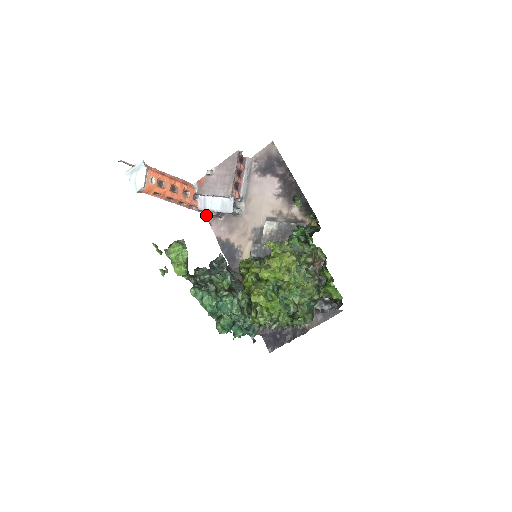
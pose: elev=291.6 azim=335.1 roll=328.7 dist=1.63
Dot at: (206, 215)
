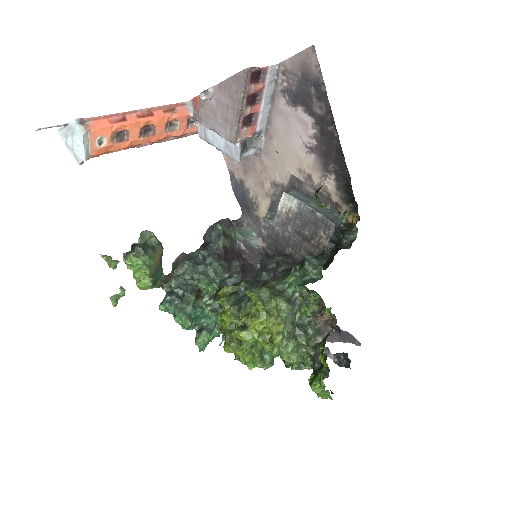
Dot at: occluded
